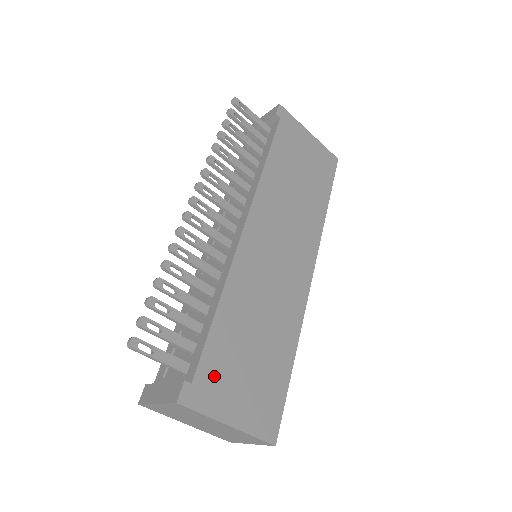
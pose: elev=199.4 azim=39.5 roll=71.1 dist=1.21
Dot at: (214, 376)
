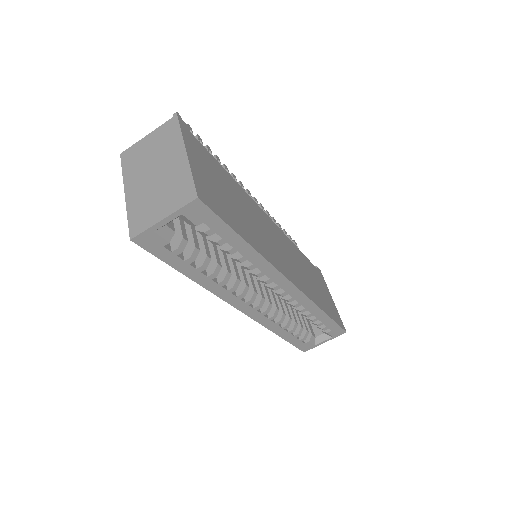
Dot at: (202, 153)
